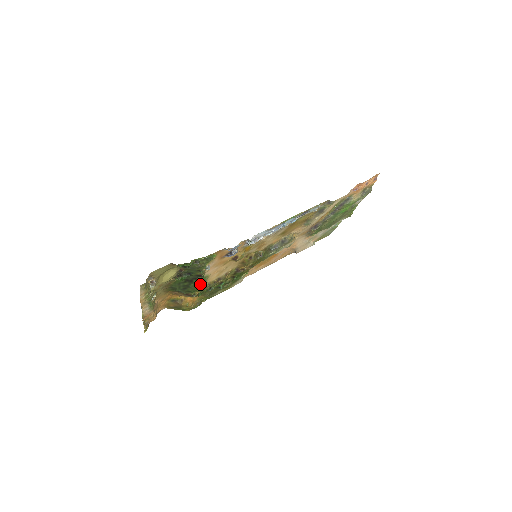
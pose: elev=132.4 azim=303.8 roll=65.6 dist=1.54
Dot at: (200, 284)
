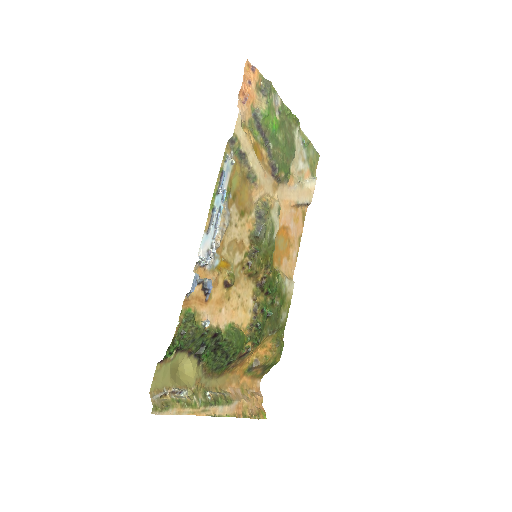
Dot at: (231, 339)
